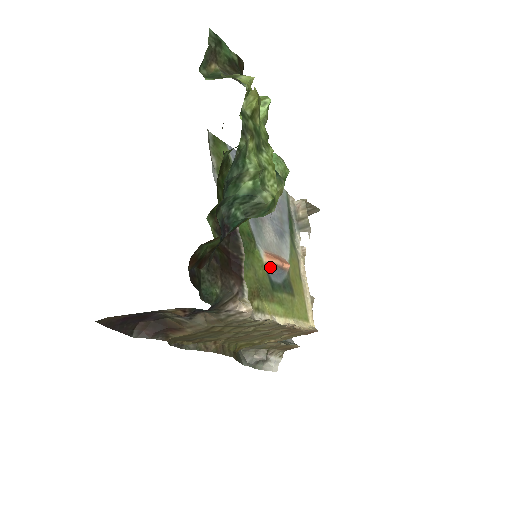
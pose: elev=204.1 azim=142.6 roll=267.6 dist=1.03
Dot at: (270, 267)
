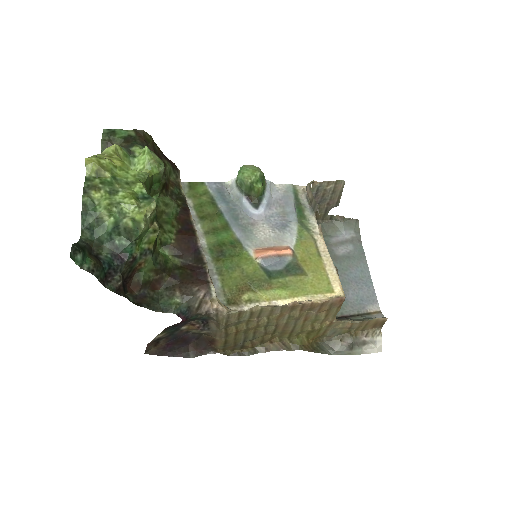
Dot at: (262, 260)
